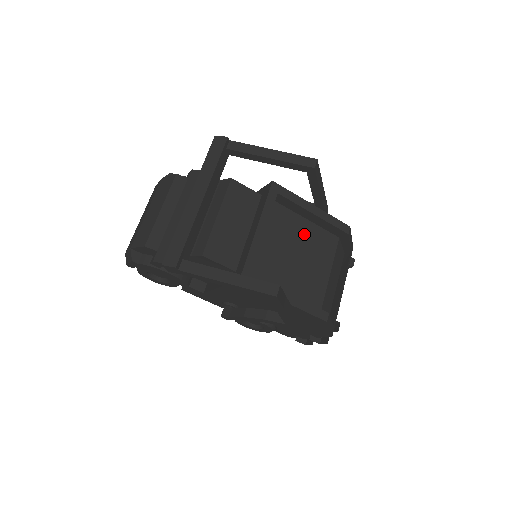
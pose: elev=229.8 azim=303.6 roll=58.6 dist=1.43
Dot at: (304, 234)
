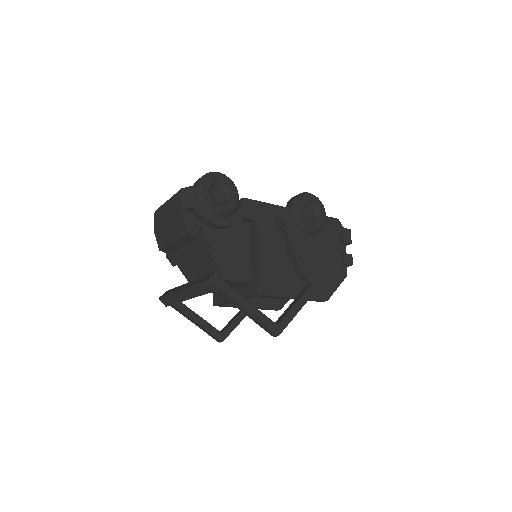
Dot at: occluded
